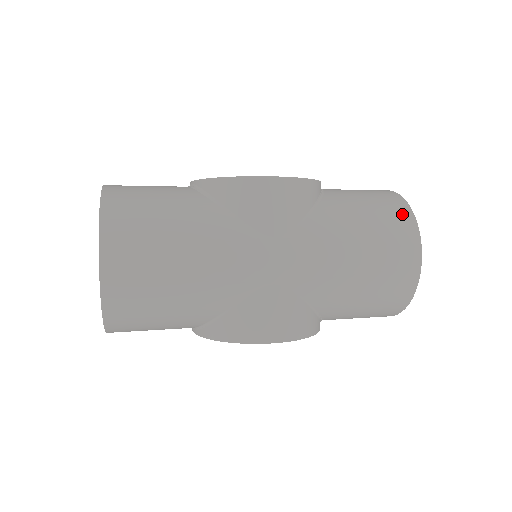
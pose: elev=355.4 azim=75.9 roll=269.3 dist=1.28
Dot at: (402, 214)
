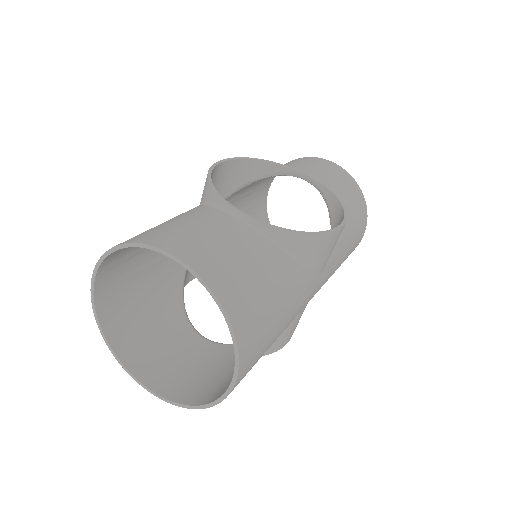
Dot at: (363, 207)
